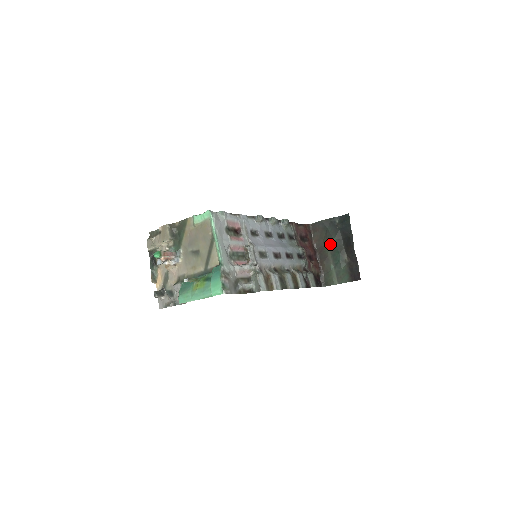
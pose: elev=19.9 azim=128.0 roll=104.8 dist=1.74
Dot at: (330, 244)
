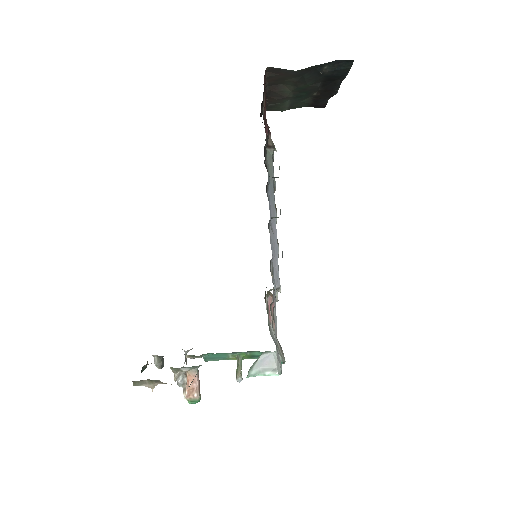
Dot at: (298, 88)
